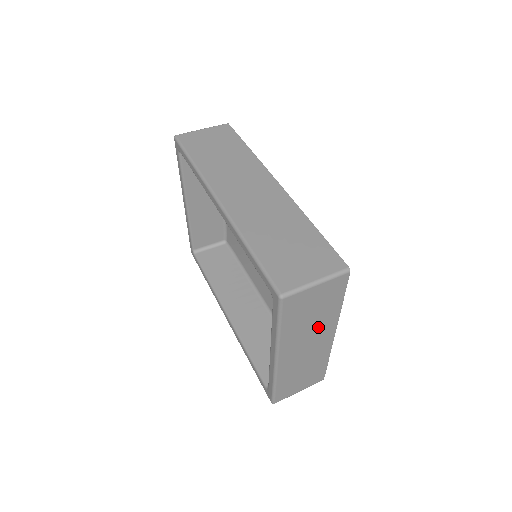
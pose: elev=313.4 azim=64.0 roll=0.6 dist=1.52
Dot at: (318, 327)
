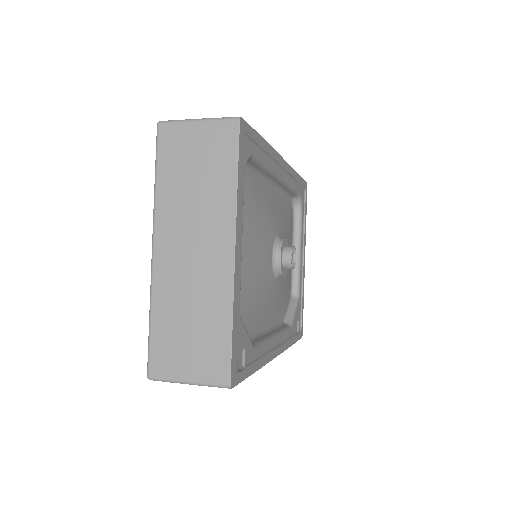
Dot at: (206, 213)
